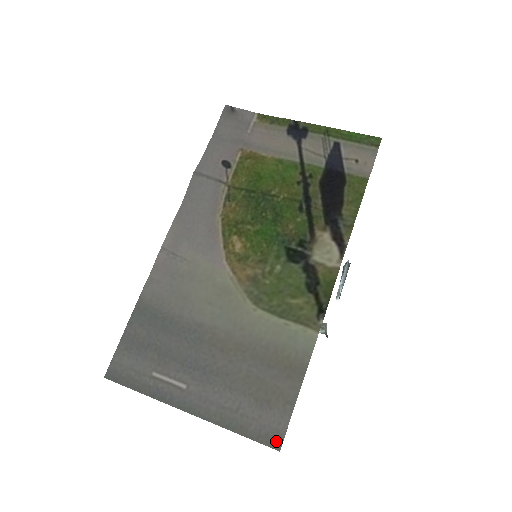
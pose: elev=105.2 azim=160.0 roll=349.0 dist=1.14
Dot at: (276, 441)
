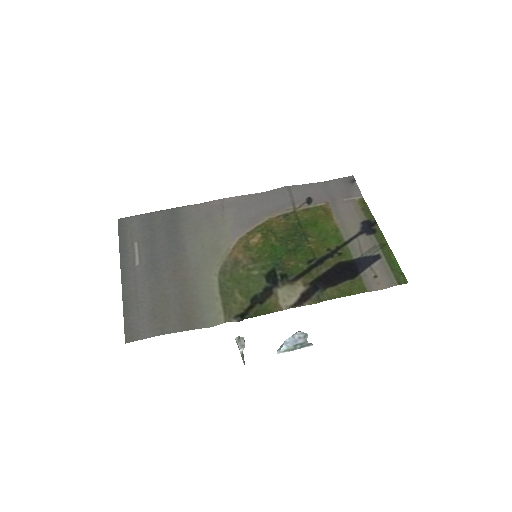
Dot at: (131, 337)
